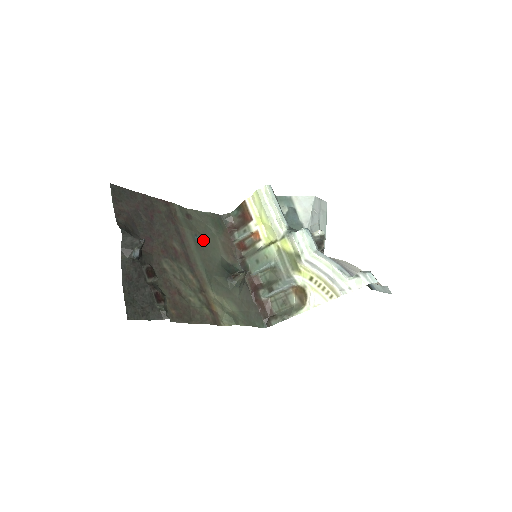
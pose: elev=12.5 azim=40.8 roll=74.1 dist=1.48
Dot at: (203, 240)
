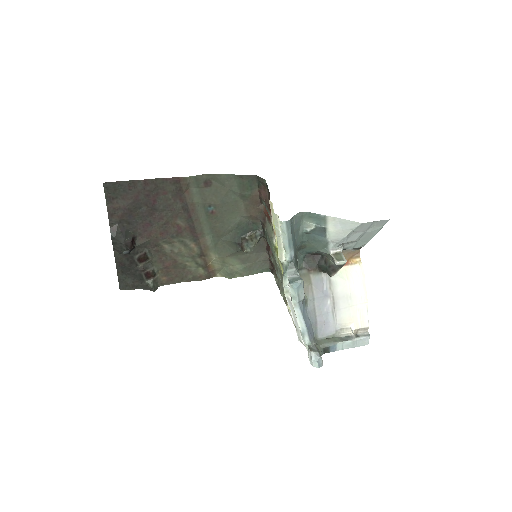
Dot at: (219, 208)
